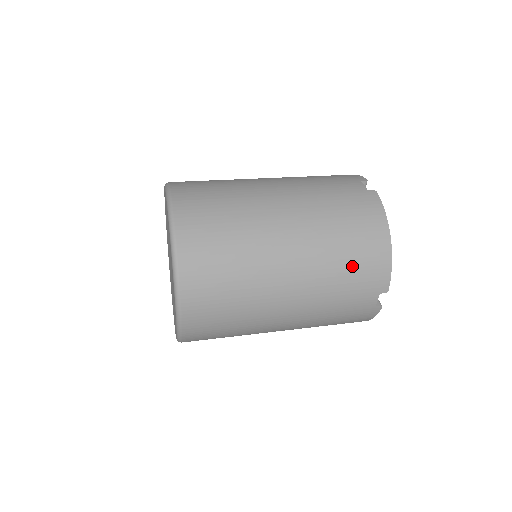
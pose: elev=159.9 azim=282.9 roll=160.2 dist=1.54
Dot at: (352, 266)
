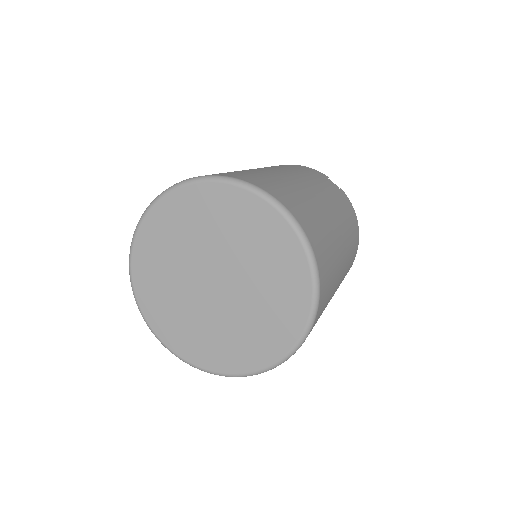
Dot at: (351, 261)
